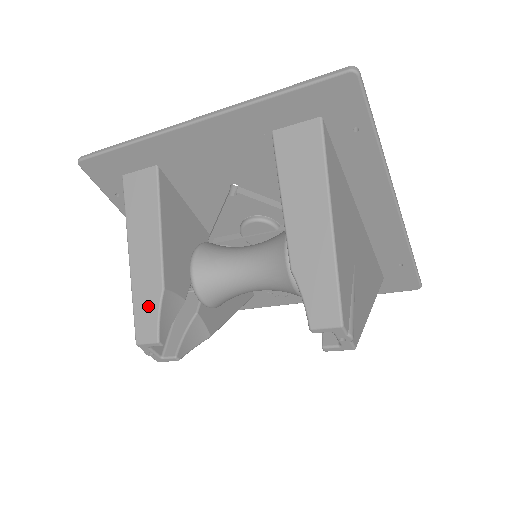
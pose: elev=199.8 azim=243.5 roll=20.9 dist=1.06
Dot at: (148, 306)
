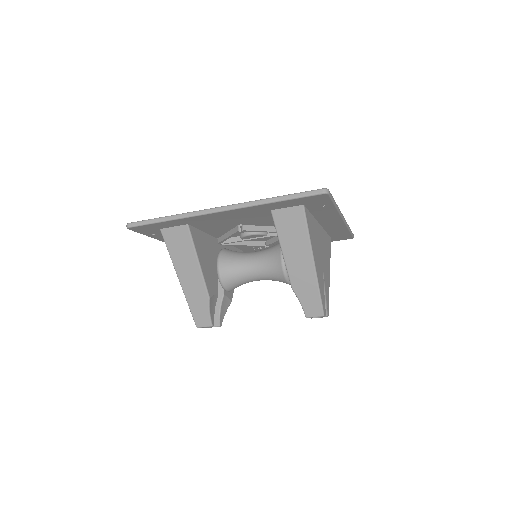
Dot at: (201, 308)
